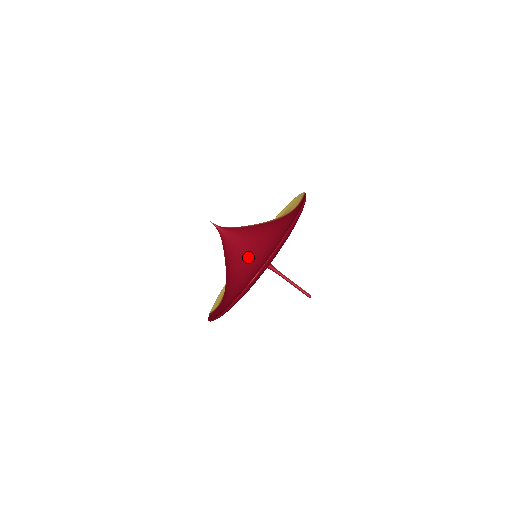
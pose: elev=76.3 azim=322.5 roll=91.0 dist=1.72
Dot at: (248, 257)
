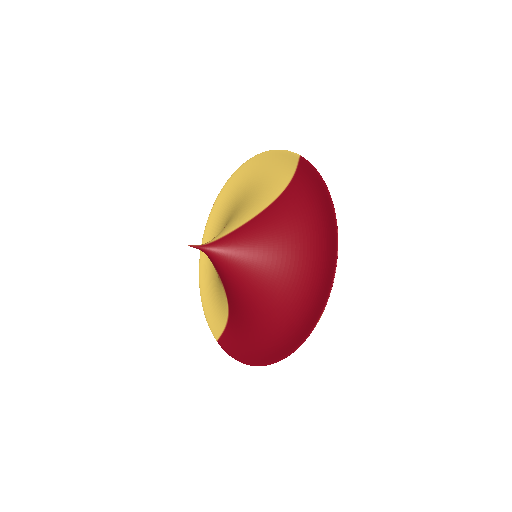
Dot at: (273, 279)
